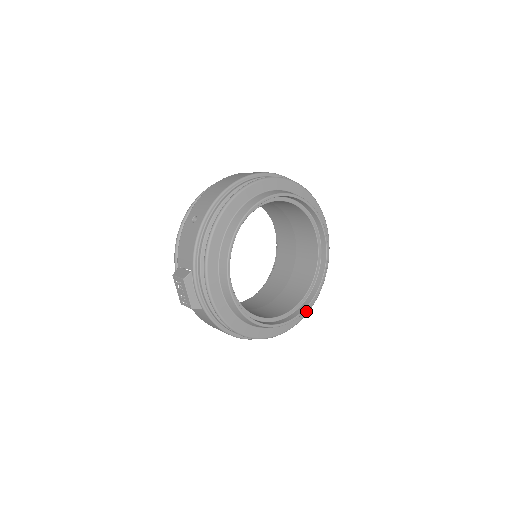
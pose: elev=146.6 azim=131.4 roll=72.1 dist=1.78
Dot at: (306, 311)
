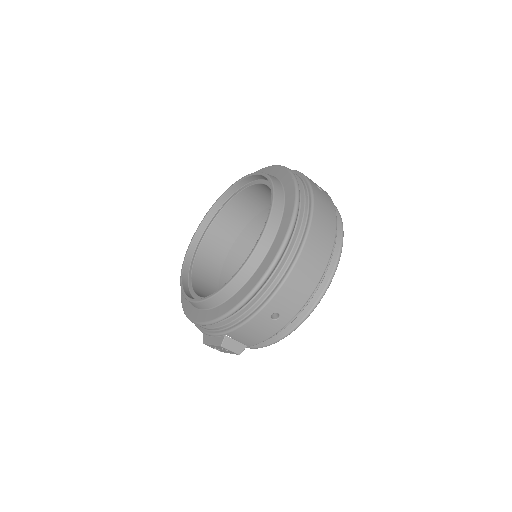
Dot at: occluded
